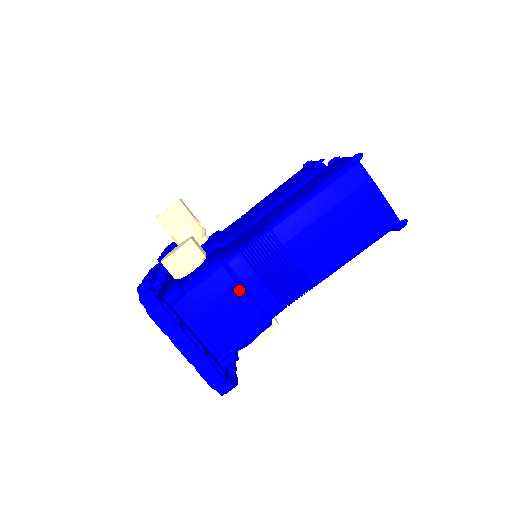
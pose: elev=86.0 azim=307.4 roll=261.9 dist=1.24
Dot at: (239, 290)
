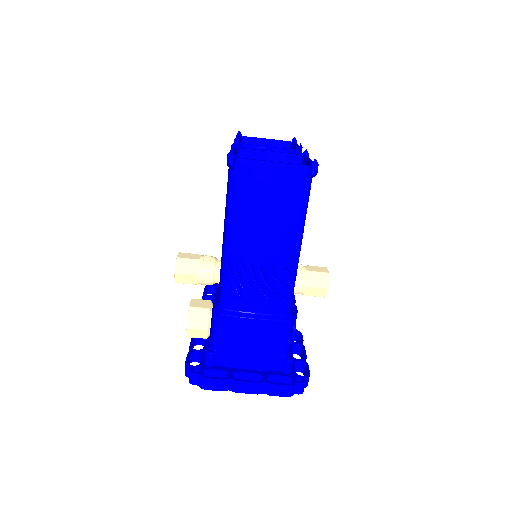
Dot at: (246, 319)
